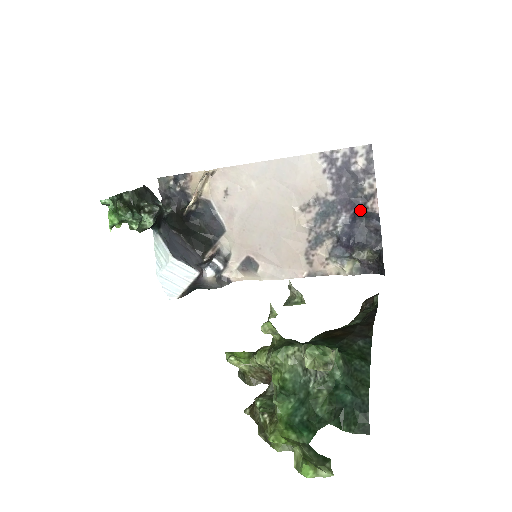
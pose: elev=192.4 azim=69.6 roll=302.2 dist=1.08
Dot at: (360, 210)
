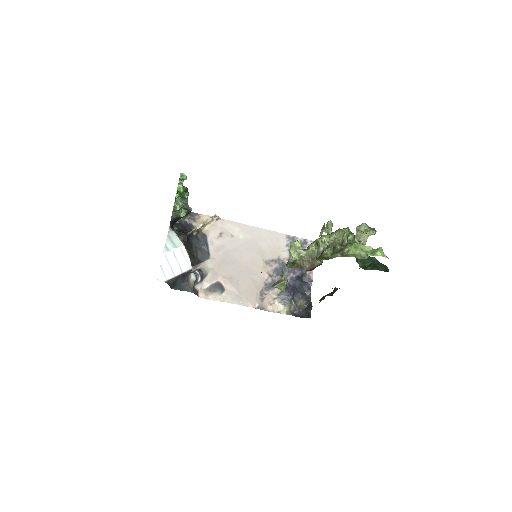
Dot at: (302, 275)
